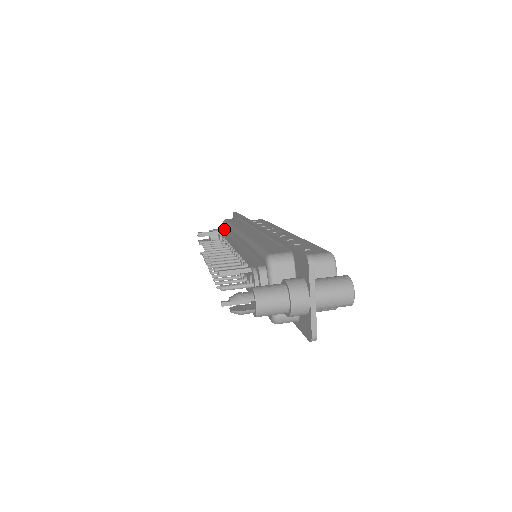
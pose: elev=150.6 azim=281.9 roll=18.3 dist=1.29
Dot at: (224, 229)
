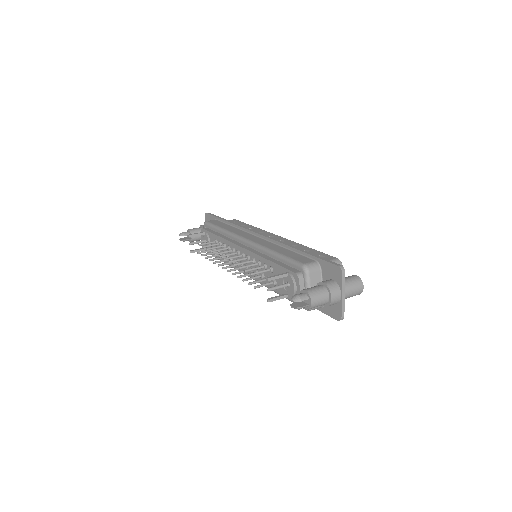
Dot at: (211, 231)
